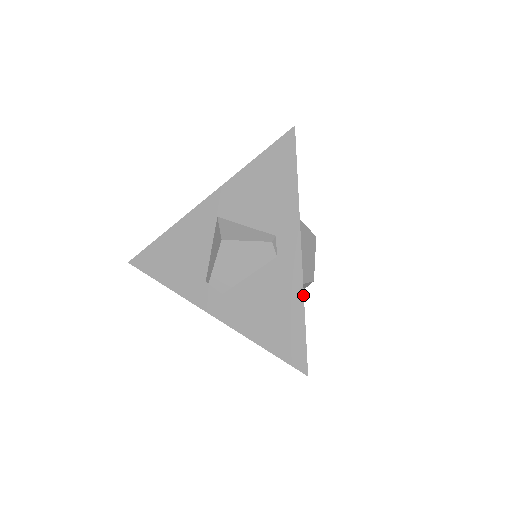
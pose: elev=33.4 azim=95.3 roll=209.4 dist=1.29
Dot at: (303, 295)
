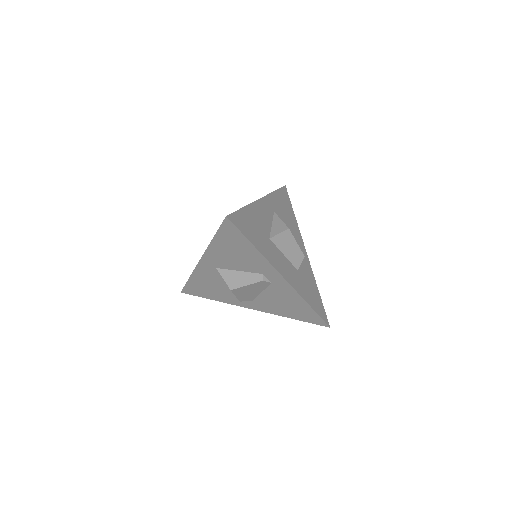
Dot at: (302, 298)
